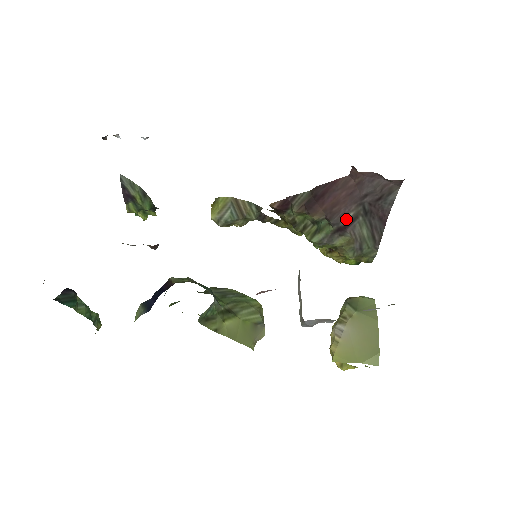
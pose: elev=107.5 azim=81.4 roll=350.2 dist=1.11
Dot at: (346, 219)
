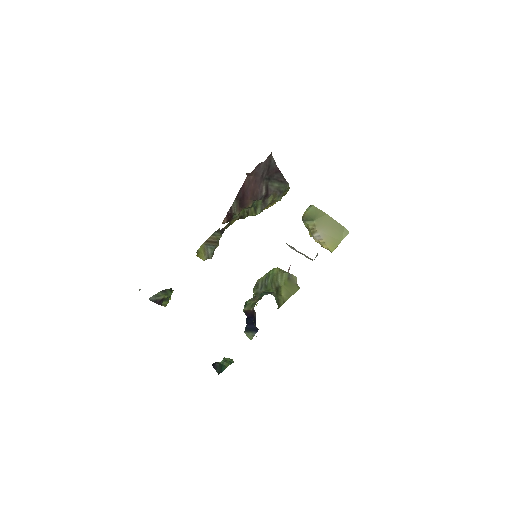
Dot at: (264, 191)
